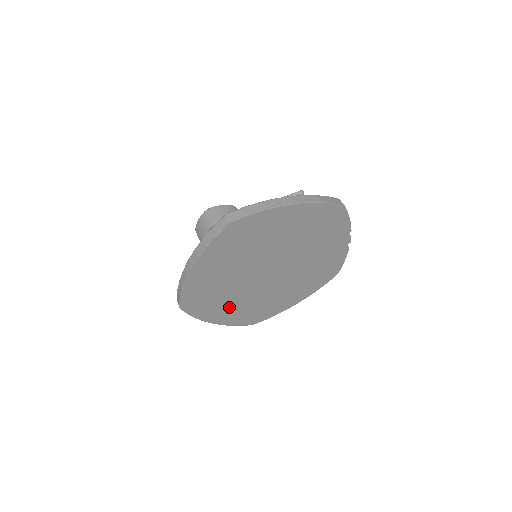
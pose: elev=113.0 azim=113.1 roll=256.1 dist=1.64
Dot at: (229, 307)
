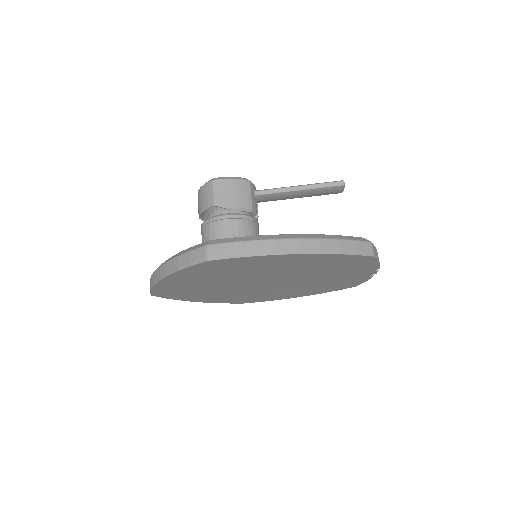
Dot at: (214, 296)
